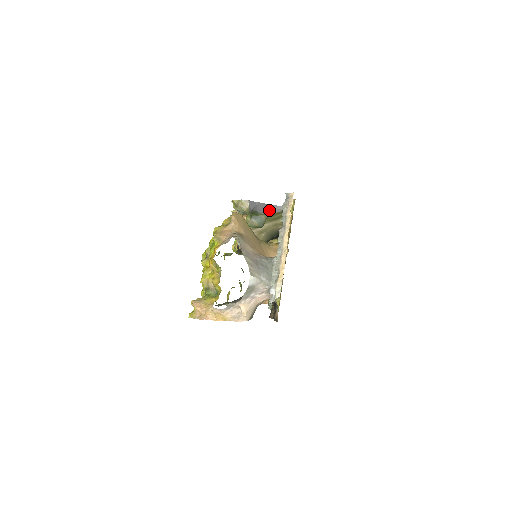
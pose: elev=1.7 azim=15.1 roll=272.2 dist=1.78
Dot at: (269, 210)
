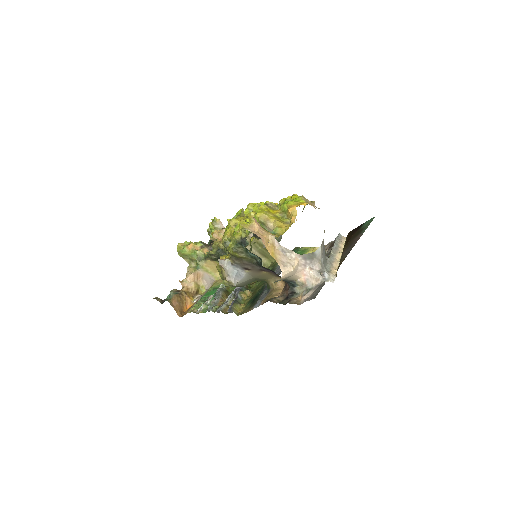
Dot at: occluded
